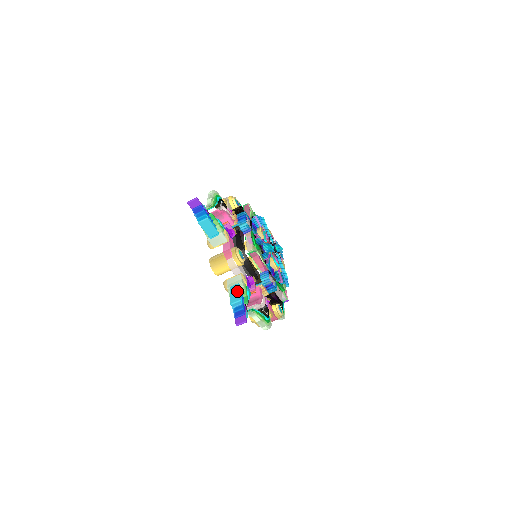
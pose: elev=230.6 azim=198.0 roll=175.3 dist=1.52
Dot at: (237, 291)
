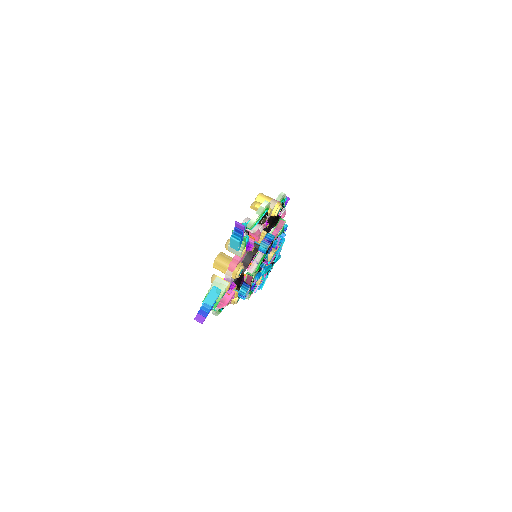
Dot at: (215, 296)
